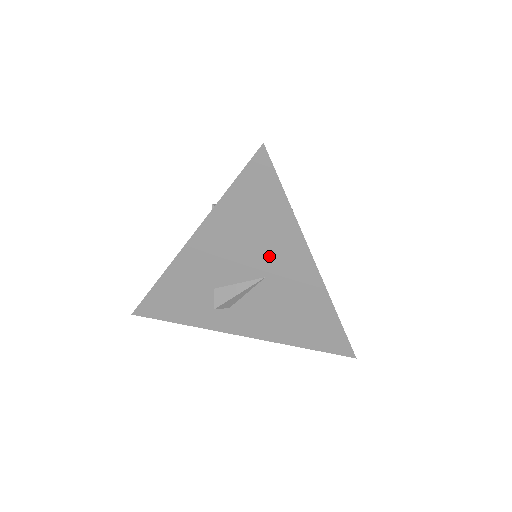
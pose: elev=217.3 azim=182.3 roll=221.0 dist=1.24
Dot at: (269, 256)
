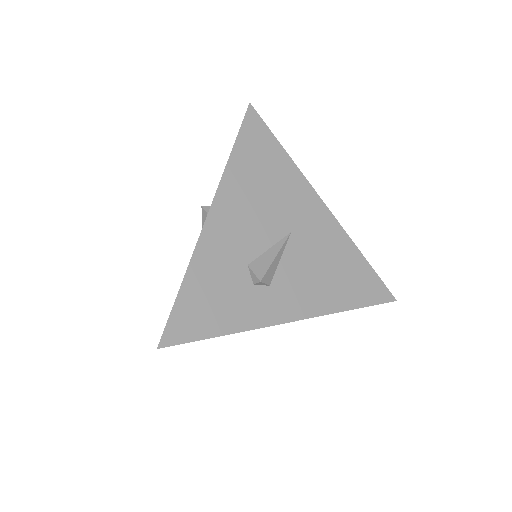
Dot at: (286, 207)
